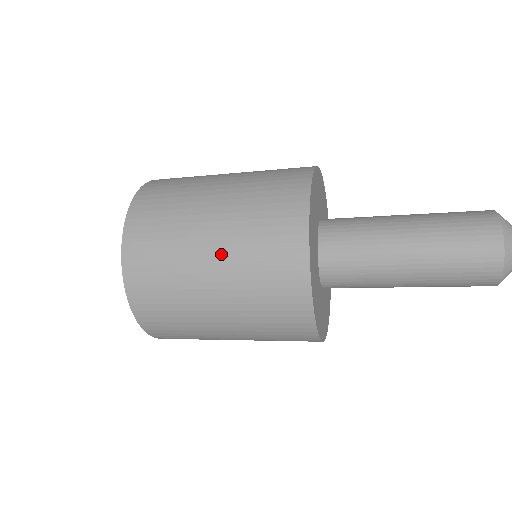
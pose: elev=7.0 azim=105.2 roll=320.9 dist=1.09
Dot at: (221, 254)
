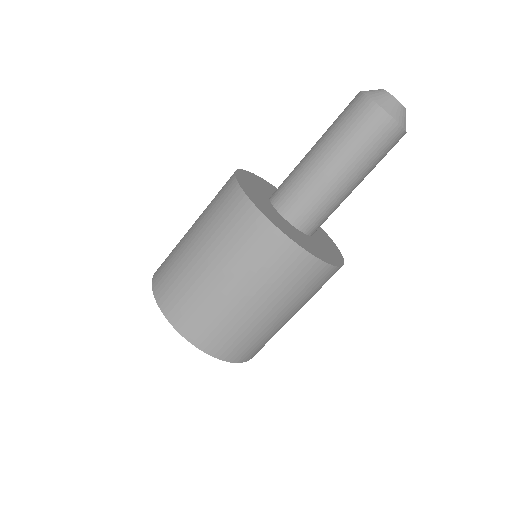
Dot at: (197, 229)
